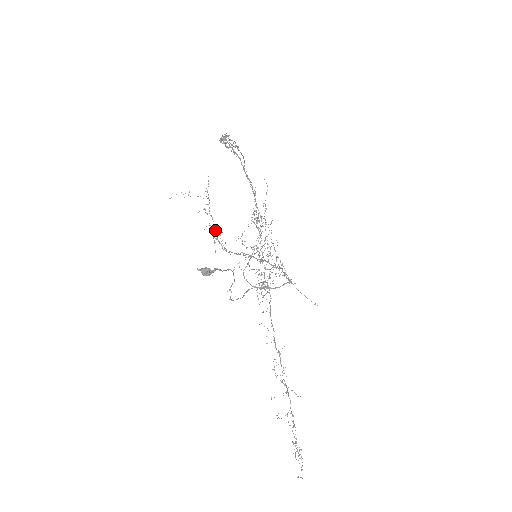
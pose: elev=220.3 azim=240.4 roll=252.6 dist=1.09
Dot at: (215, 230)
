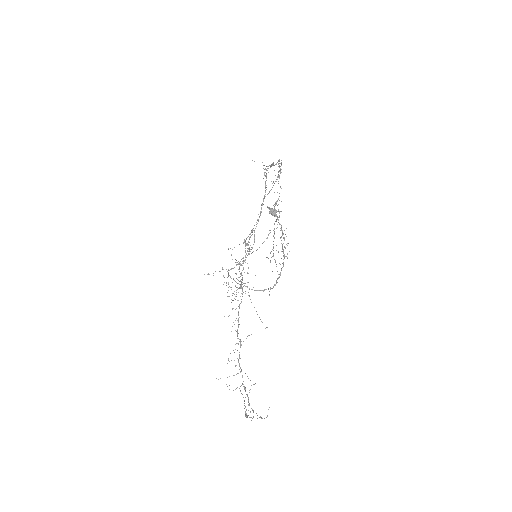
Dot at: (279, 196)
